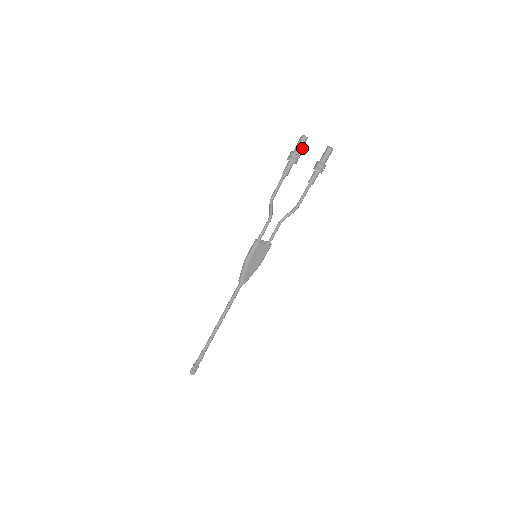
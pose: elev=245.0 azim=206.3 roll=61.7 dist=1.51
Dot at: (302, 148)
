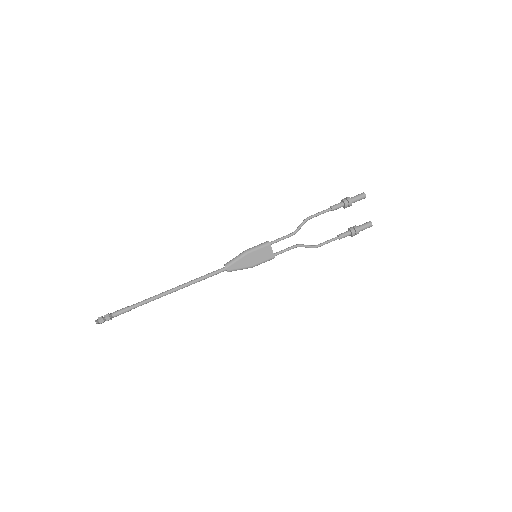
Dot at: occluded
